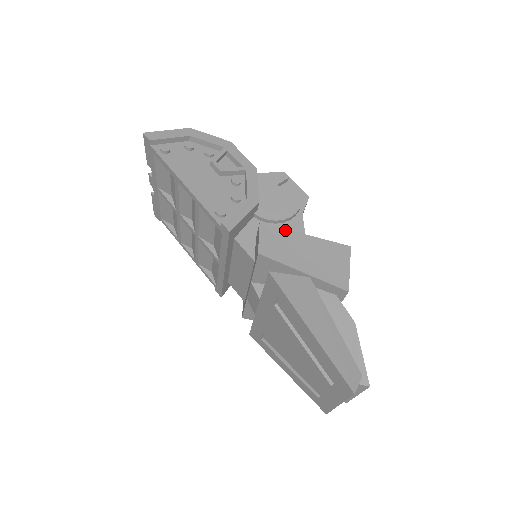
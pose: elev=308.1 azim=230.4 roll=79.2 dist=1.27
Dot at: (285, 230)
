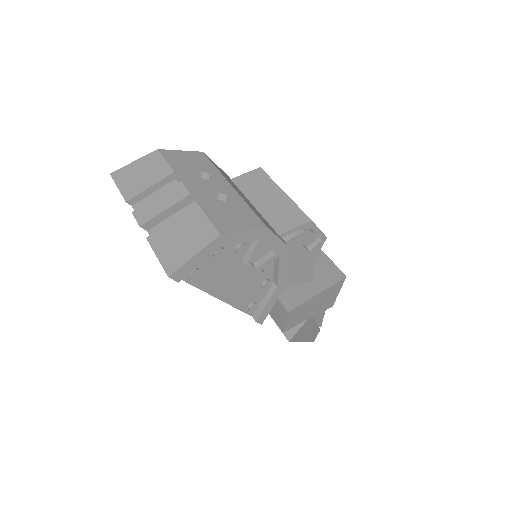
Dot at: (305, 303)
